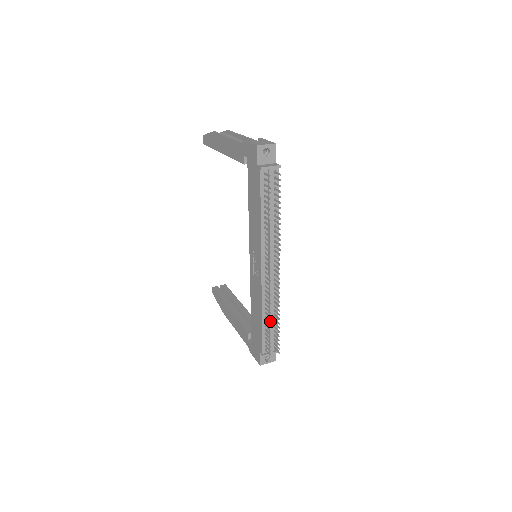
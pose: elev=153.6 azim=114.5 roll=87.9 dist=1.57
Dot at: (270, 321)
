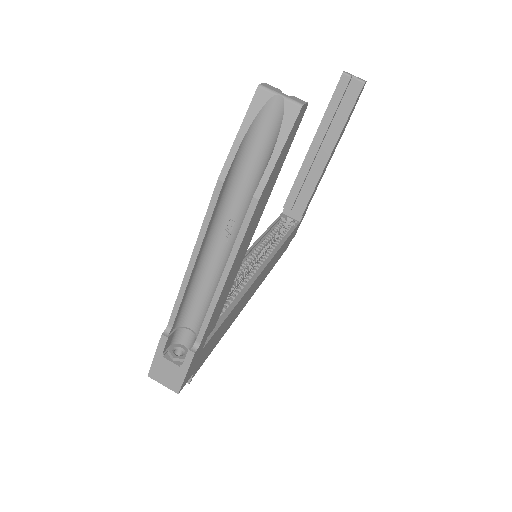
Dot at: occluded
